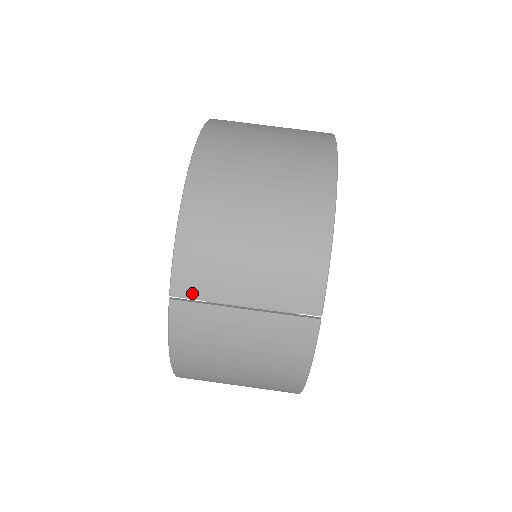
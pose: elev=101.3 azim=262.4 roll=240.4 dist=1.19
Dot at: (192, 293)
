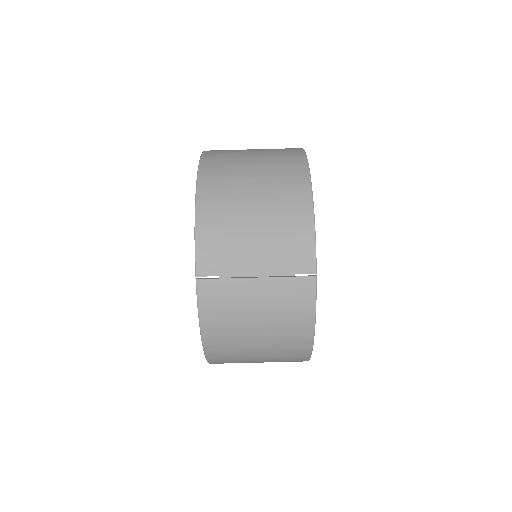
Dot at: (213, 271)
